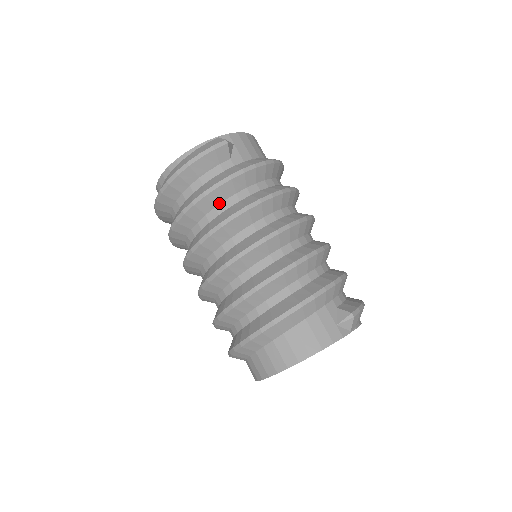
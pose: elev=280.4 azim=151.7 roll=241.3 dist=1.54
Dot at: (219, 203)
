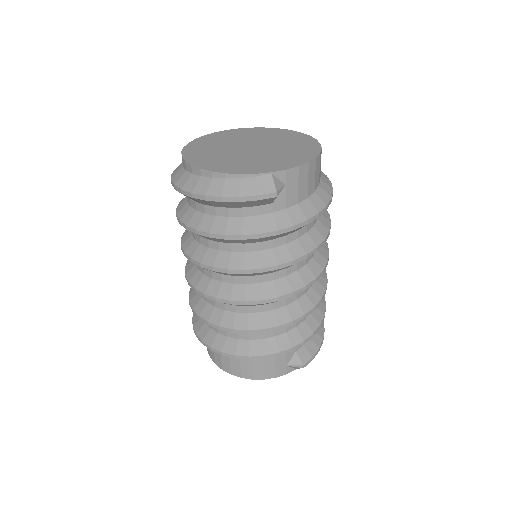
Dot at: (237, 243)
